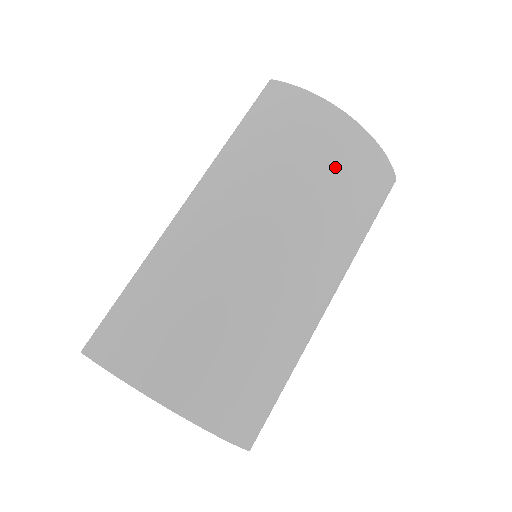
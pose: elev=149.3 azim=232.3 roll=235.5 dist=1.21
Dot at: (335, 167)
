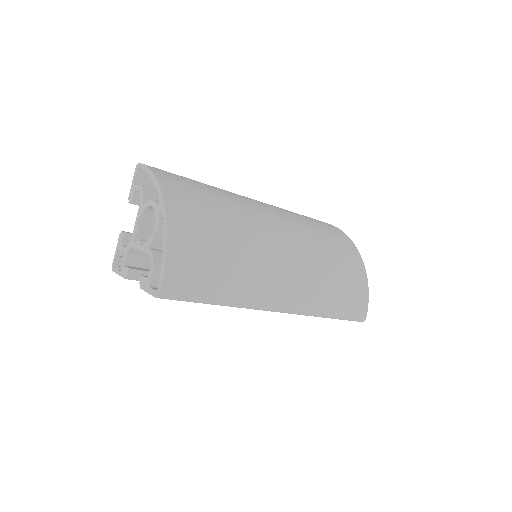
Dot at: (338, 255)
